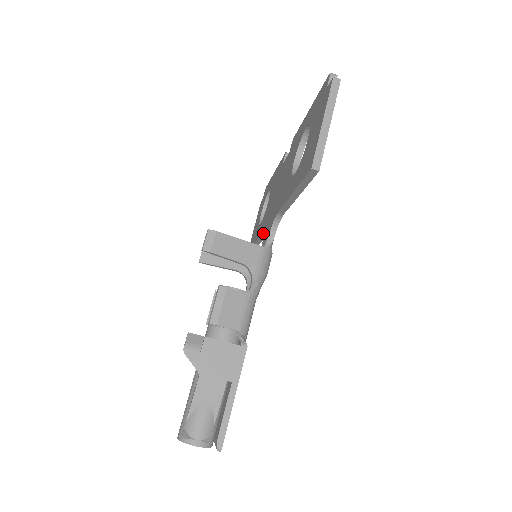
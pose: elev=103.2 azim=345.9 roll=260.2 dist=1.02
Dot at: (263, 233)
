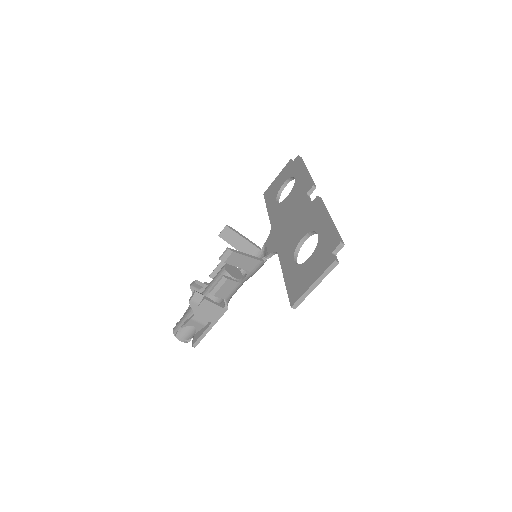
Dot at: (270, 231)
